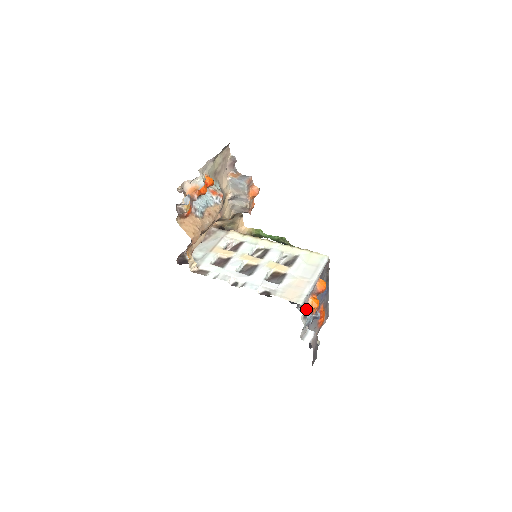
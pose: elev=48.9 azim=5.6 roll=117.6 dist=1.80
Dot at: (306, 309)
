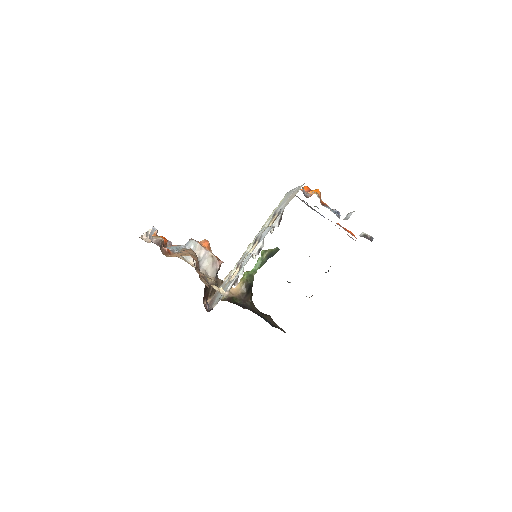
Dot at: occluded
